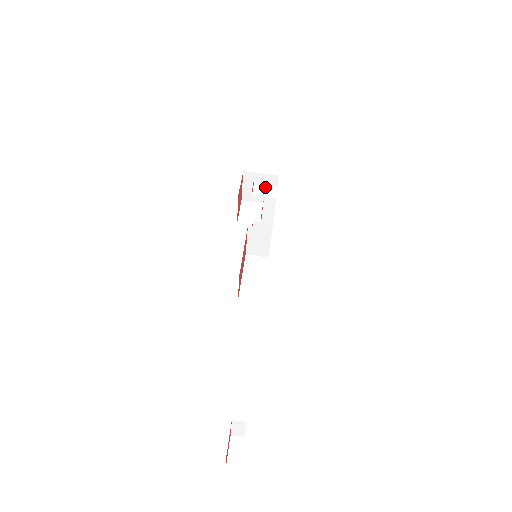
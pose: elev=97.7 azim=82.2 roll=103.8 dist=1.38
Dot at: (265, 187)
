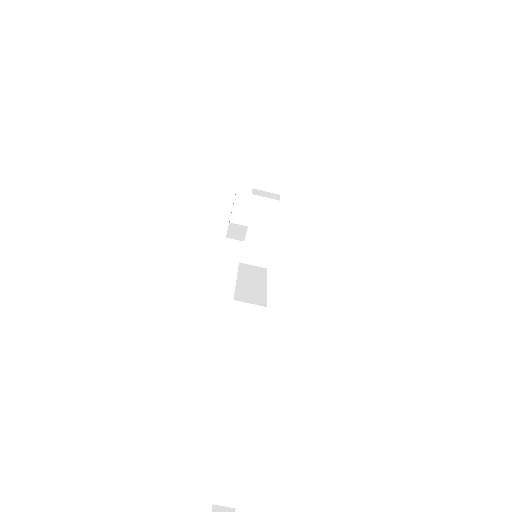
Dot at: (266, 192)
